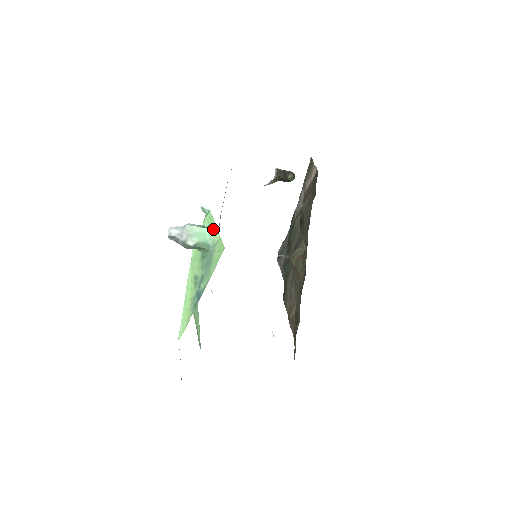
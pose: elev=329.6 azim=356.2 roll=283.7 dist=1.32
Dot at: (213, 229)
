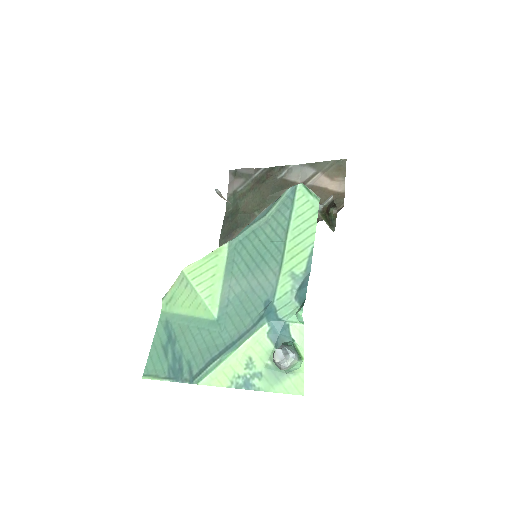
Dot at: (302, 362)
